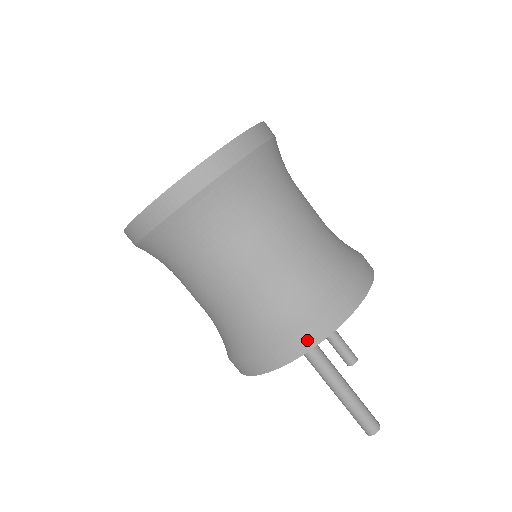
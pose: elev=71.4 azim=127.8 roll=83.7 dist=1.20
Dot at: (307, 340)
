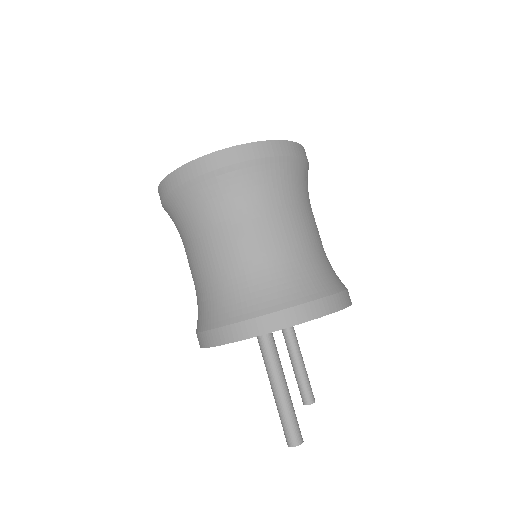
Dot at: (265, 324)
